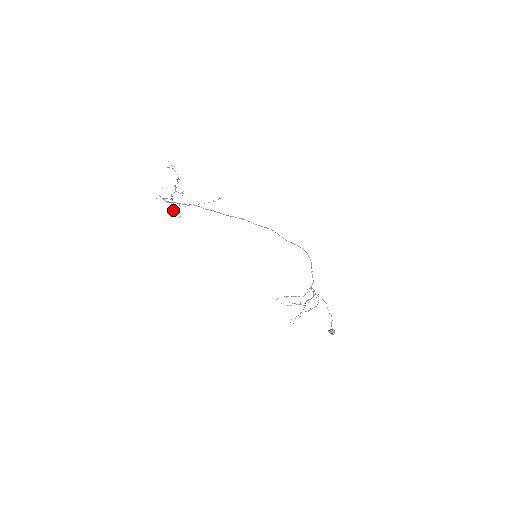
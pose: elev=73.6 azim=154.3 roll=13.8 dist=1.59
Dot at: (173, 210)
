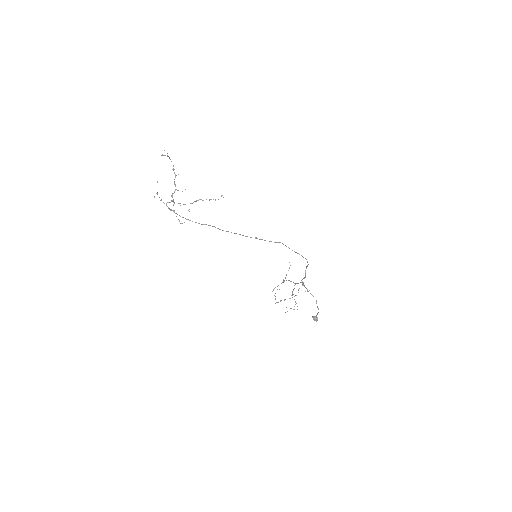
Dot at: occluded
